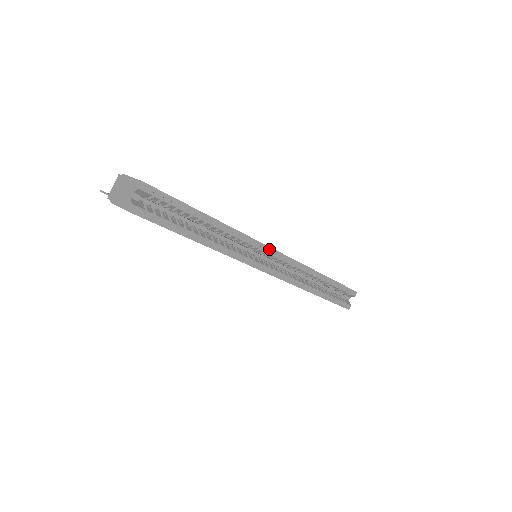
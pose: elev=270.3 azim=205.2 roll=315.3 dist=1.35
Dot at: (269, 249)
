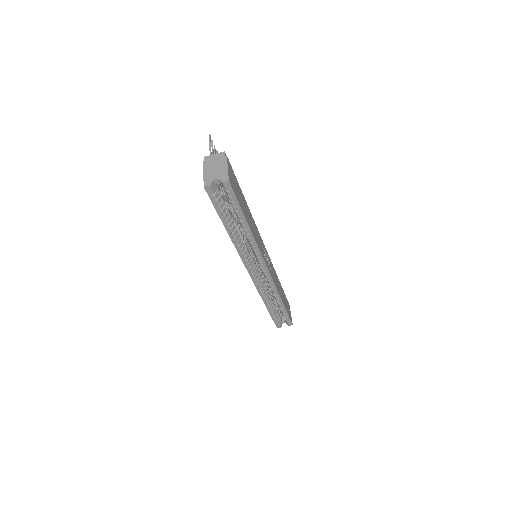
Dot at: (265, 265)
